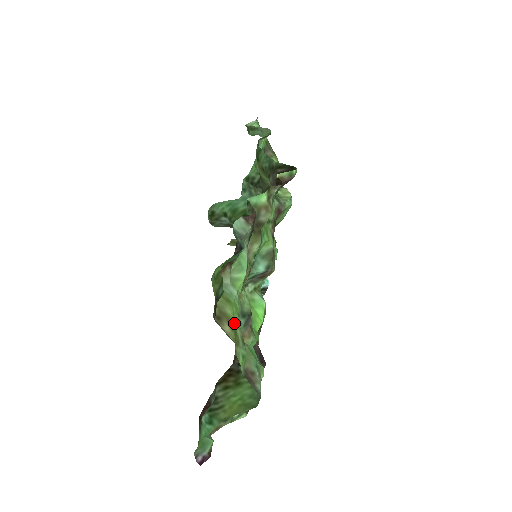
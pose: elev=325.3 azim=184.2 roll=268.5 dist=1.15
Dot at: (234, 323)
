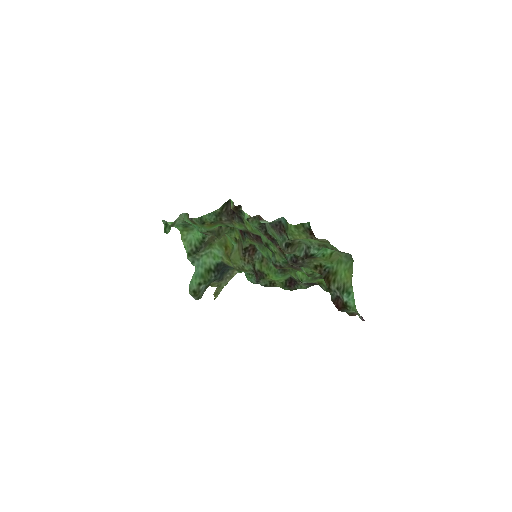
Dot at: (316, 240)
